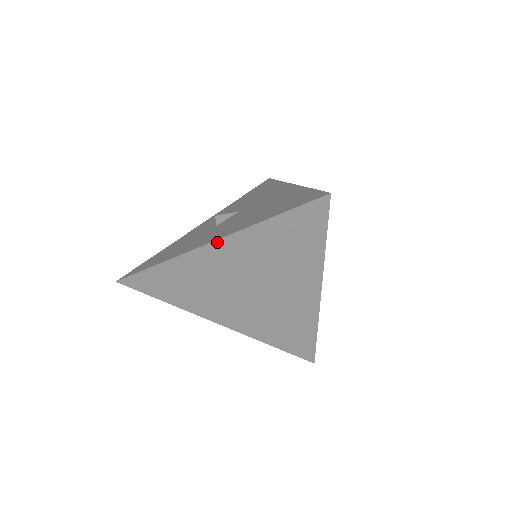
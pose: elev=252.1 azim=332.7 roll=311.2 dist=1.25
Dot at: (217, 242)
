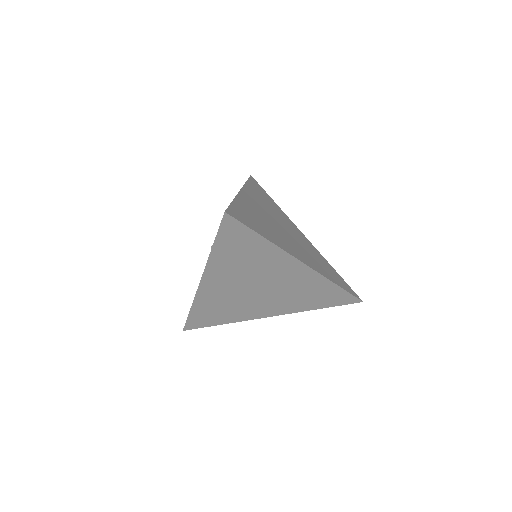
Dot at: (203, 279)
